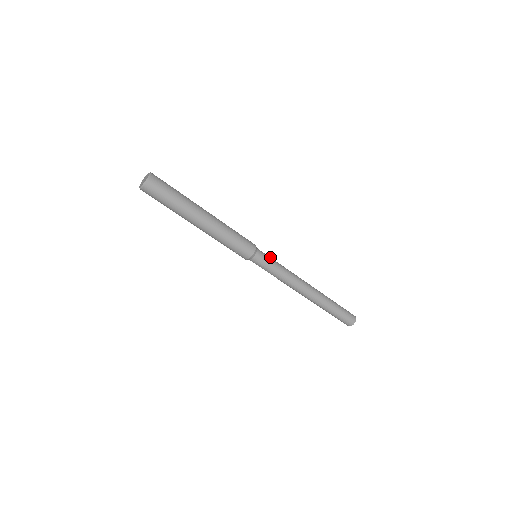
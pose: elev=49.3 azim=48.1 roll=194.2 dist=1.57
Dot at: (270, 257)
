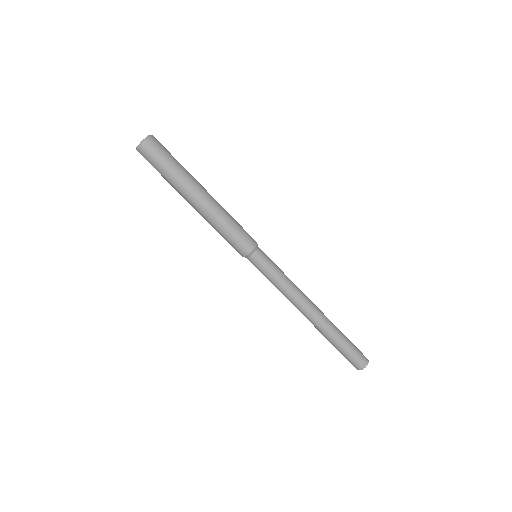
Dot at: occluded
